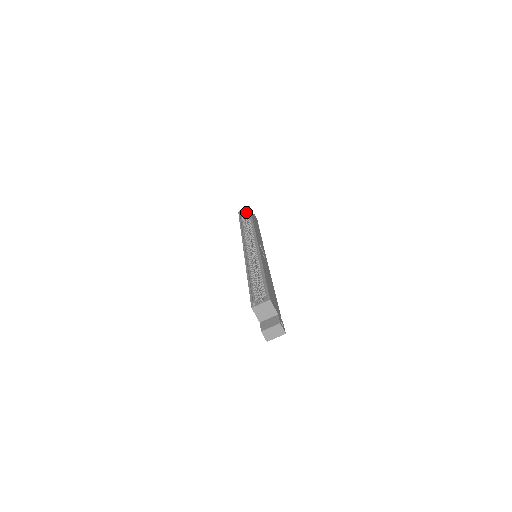
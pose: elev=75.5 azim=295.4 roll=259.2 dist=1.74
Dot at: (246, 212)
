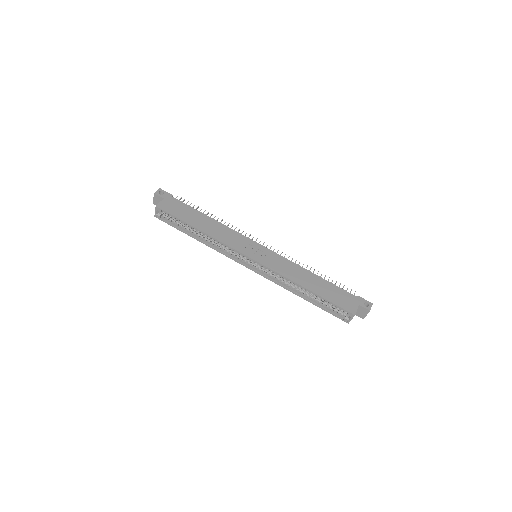
Dot at: occluded
